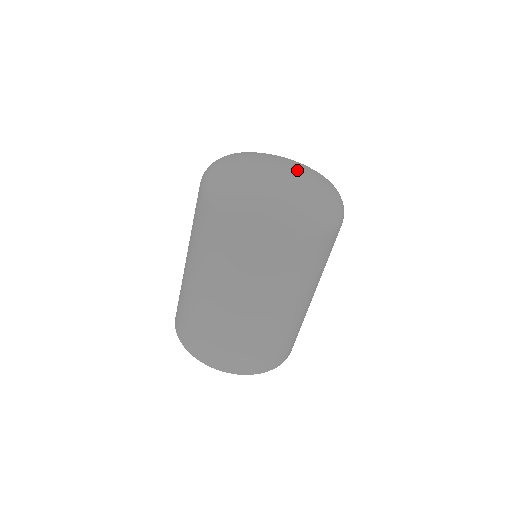
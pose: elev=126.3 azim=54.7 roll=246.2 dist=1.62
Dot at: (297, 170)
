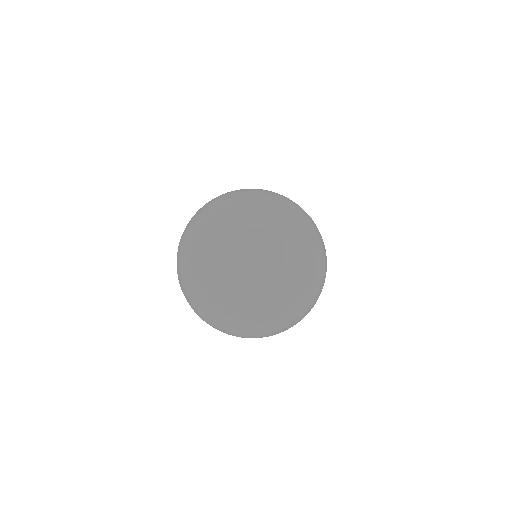
Dot at: (257, 255)
